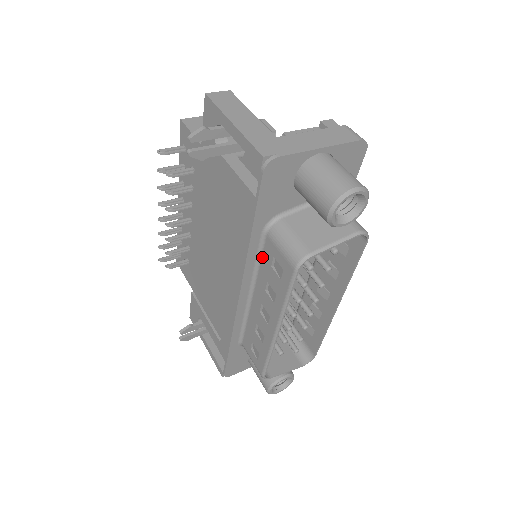
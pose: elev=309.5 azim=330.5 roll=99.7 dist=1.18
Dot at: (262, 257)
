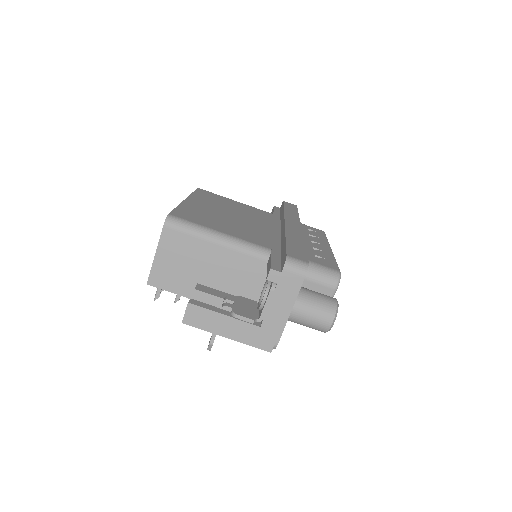
Dot at: occluded
